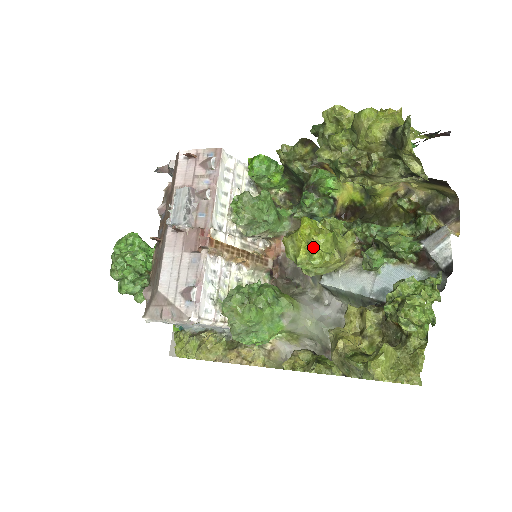
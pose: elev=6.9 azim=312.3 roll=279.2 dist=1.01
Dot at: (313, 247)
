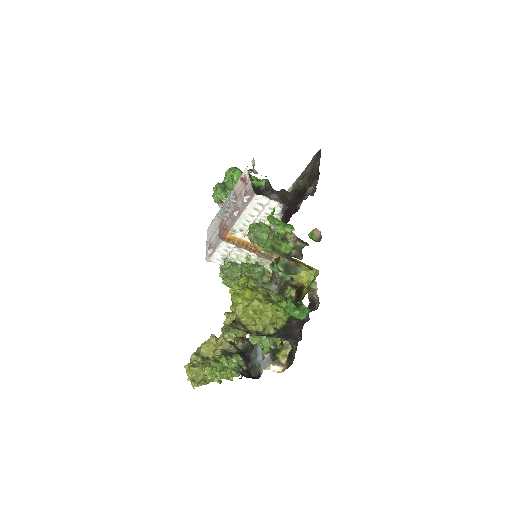
Dot at: occluded
